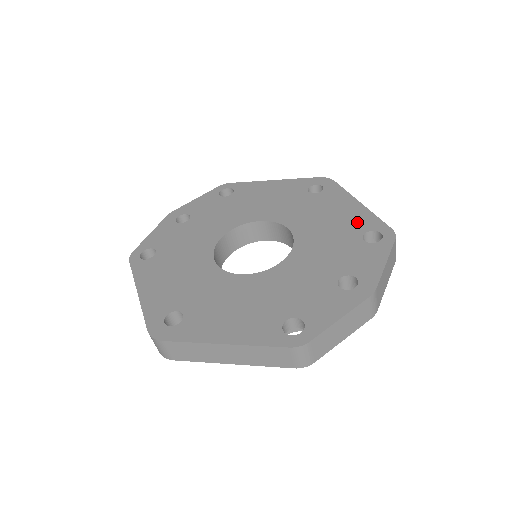
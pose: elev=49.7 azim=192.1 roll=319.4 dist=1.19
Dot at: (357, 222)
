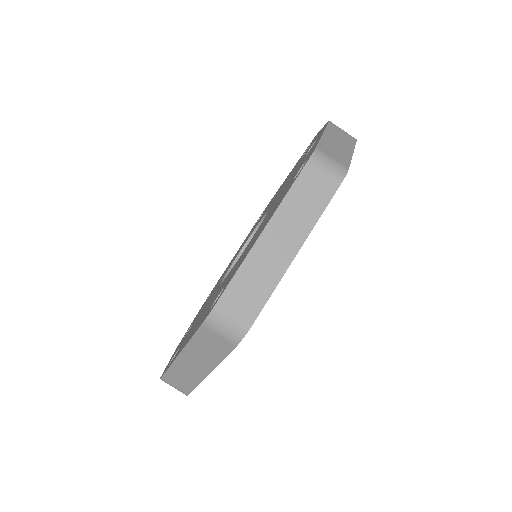
Dot at: occluded
